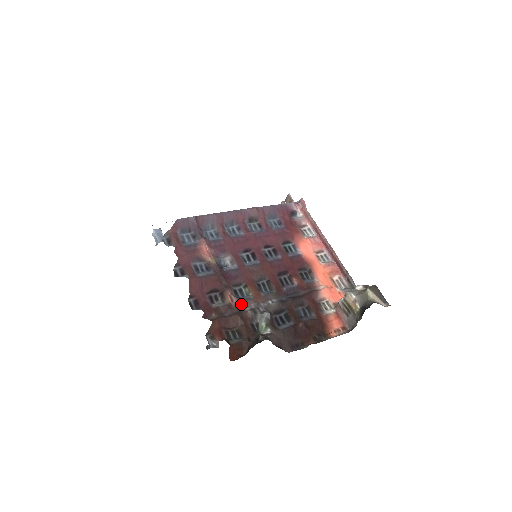
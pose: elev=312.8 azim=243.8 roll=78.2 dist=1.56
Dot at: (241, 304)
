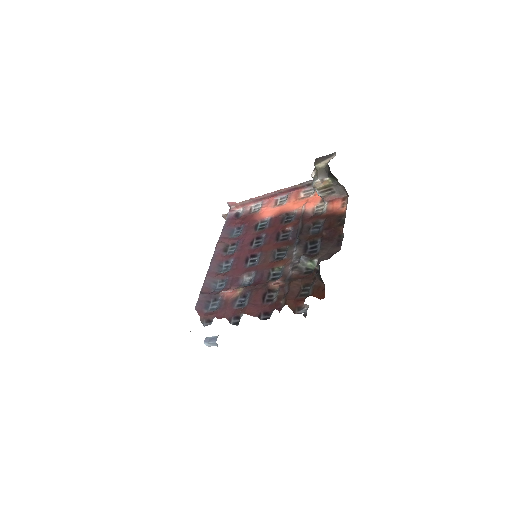
Dot at: (284, 277)
